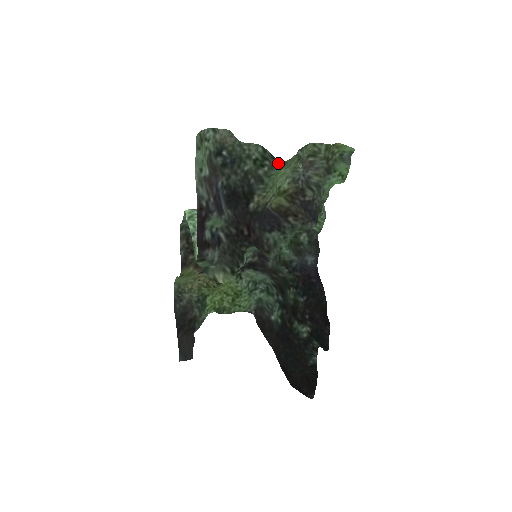
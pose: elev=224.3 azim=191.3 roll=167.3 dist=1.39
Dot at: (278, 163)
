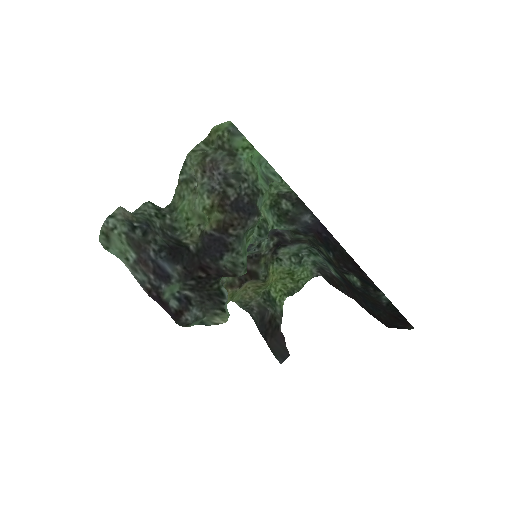
Dot at: (167, 209)
